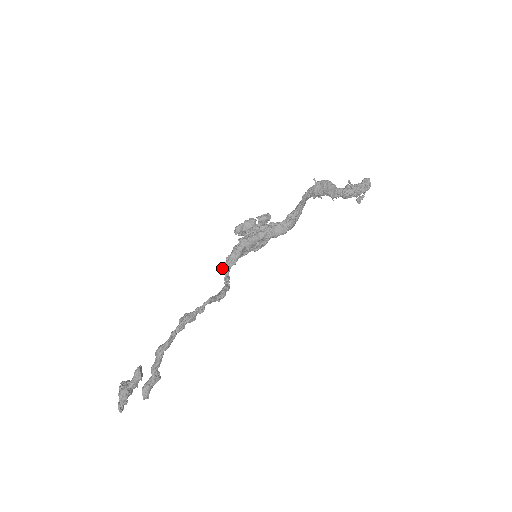
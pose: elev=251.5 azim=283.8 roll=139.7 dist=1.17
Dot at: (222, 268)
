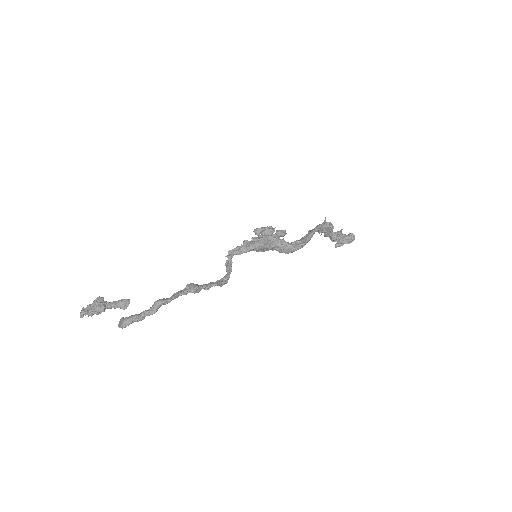
Dot at: (228, 252)
